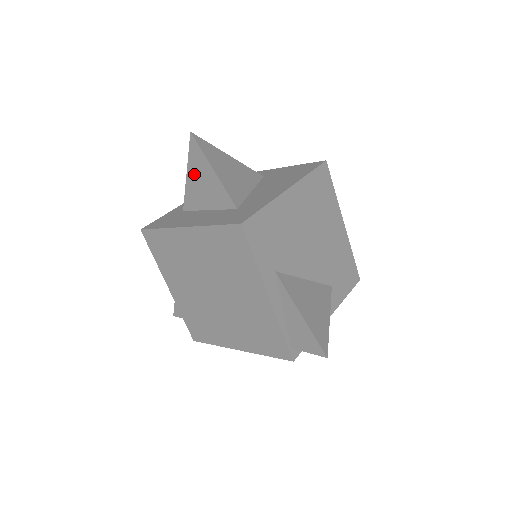
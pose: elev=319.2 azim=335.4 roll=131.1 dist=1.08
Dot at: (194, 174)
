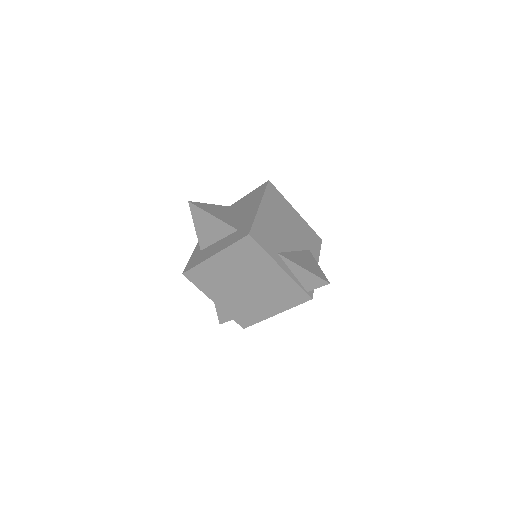
Dot at: (200, 224)
